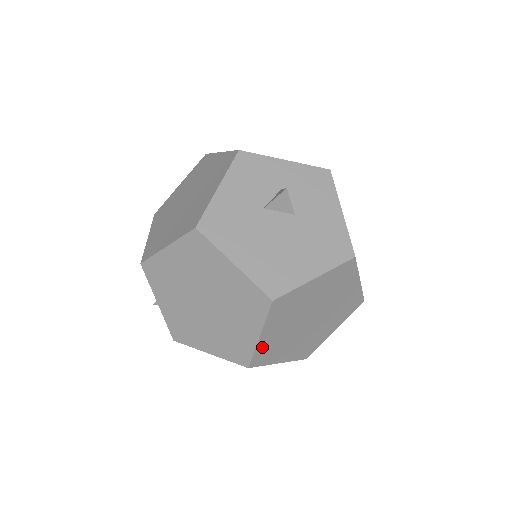
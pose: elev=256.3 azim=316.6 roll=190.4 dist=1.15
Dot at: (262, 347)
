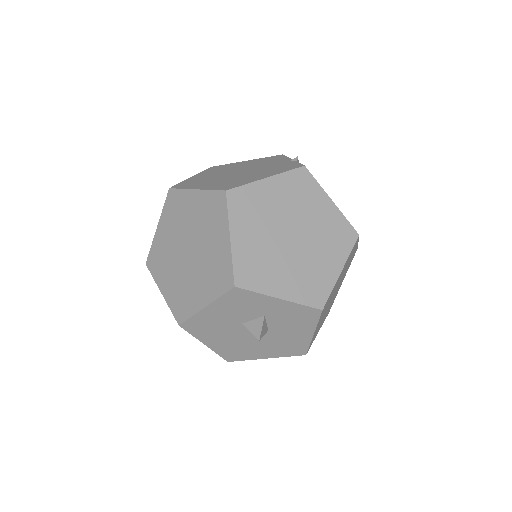
Dot at: occluded
